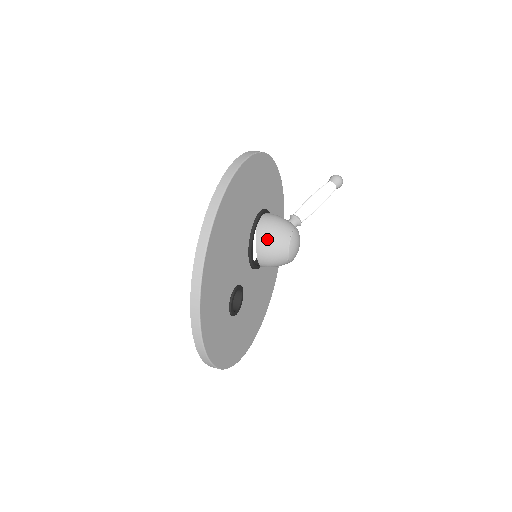
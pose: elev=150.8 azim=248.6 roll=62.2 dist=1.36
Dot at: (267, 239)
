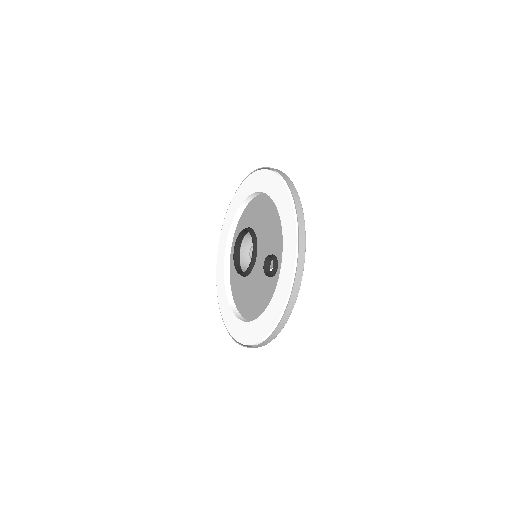
Dot at: occluded
